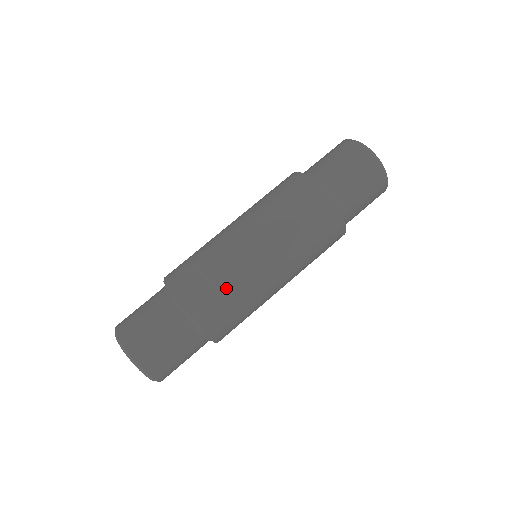
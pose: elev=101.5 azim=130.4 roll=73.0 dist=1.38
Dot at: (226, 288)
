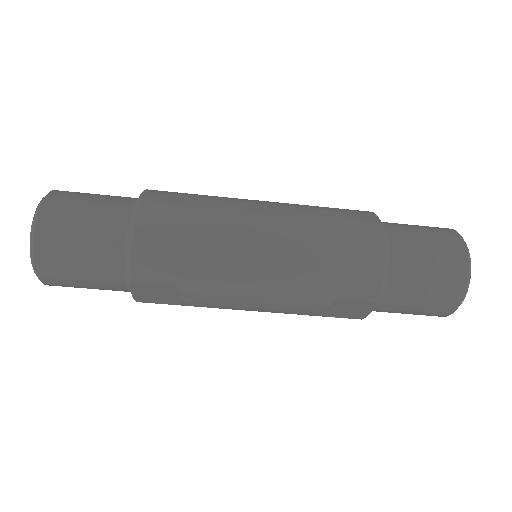
Dot at: occluded
